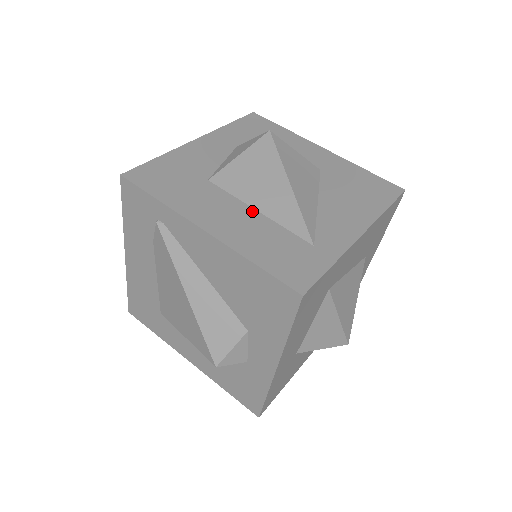
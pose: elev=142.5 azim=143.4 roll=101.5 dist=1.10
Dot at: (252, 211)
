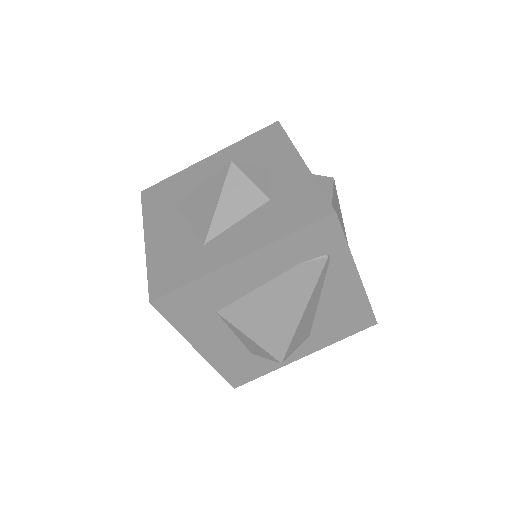
Dot at: occluded
